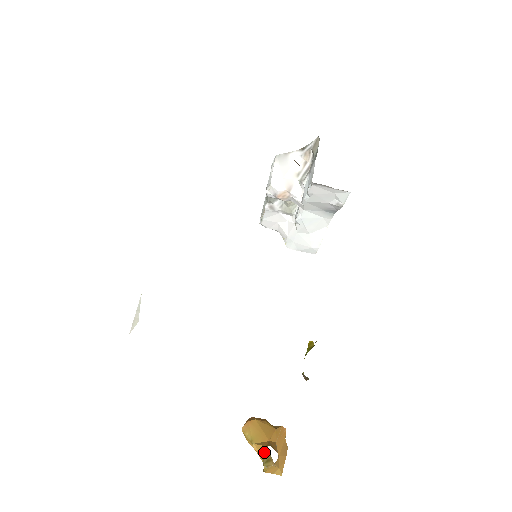
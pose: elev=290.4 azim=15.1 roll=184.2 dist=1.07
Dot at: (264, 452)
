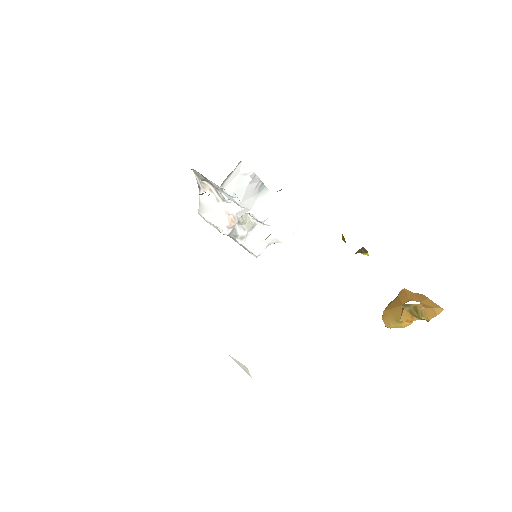
Dot at: (409, 313)
